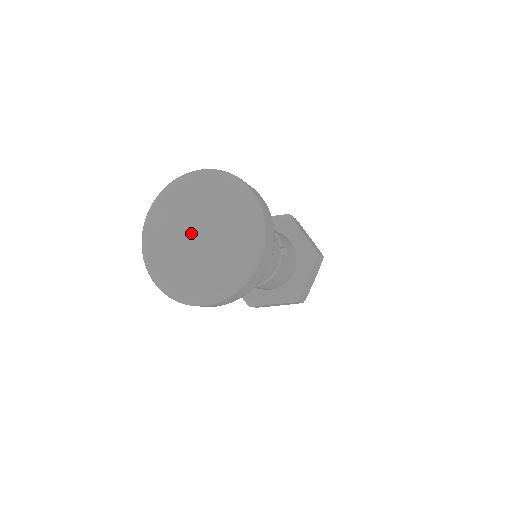
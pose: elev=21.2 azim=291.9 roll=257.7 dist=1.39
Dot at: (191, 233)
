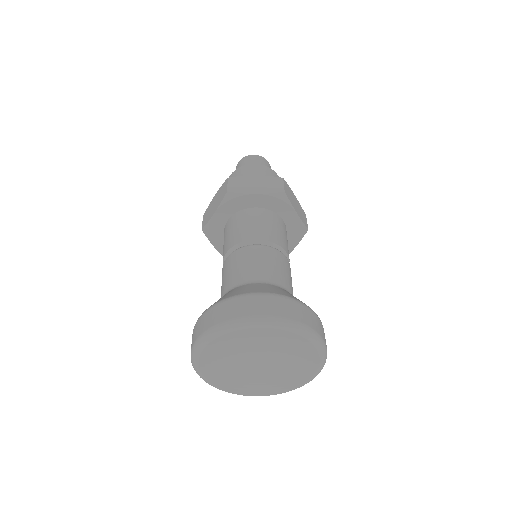
Dot at: (249, 357)
